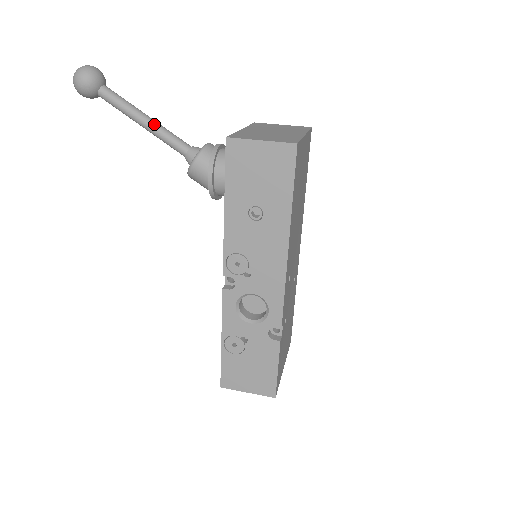
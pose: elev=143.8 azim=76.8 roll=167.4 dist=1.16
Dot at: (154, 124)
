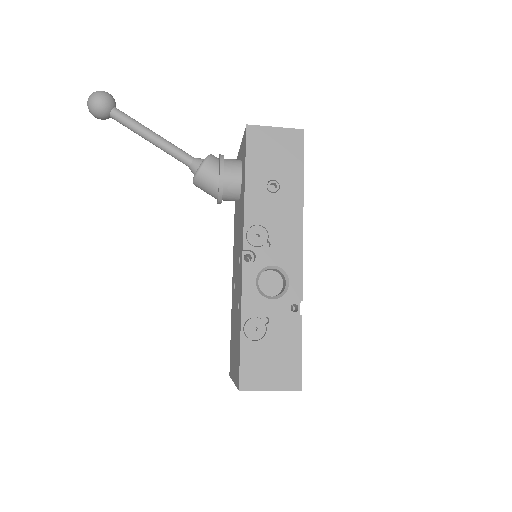
Dot at: (163, 138)
